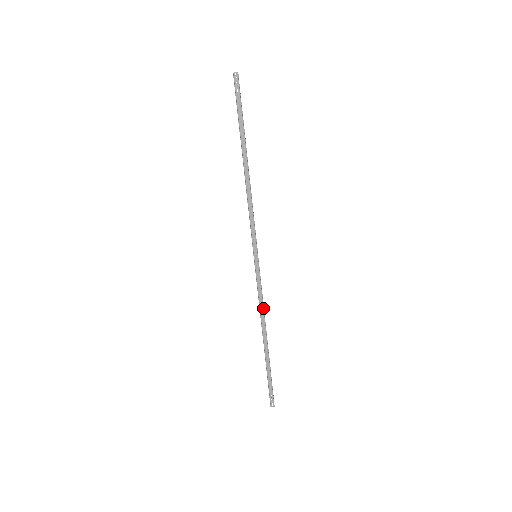
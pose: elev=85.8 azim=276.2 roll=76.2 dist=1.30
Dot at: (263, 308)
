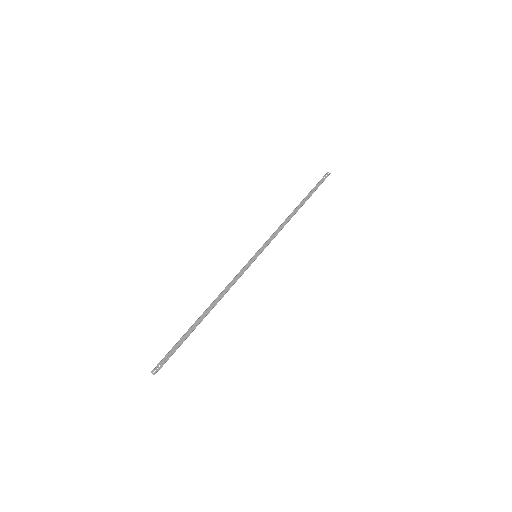
Dot at: (235, 282)
